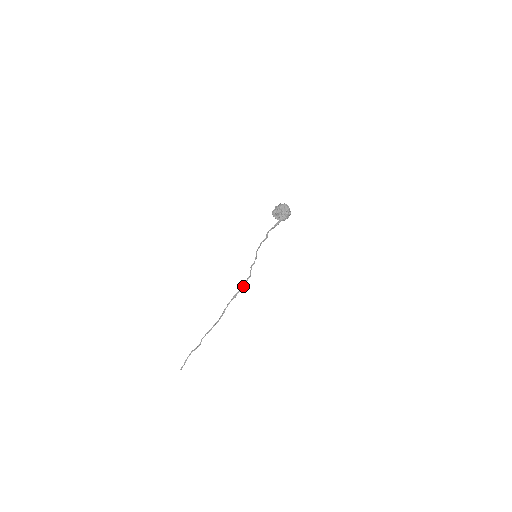
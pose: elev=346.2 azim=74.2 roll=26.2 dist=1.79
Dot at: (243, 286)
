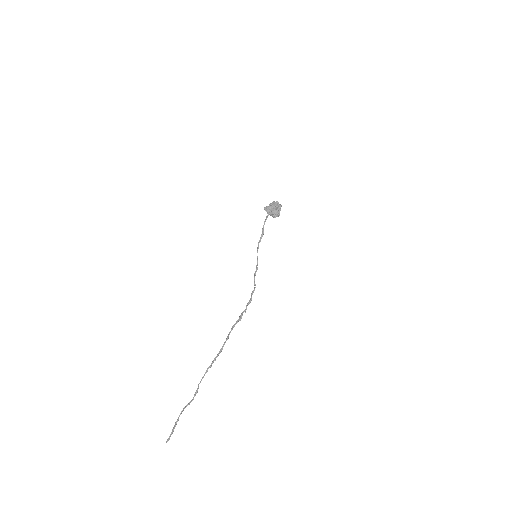
Dot at: (248, 302)
